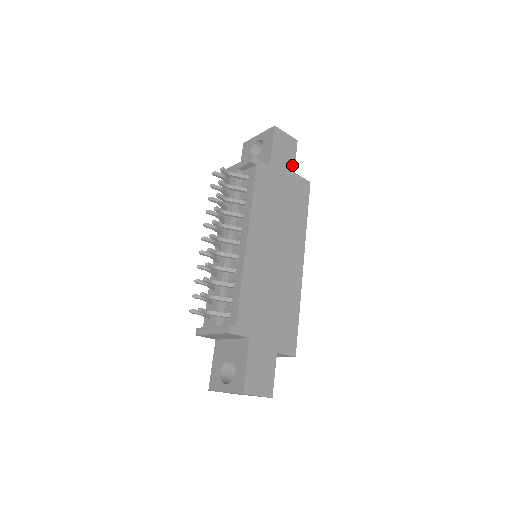
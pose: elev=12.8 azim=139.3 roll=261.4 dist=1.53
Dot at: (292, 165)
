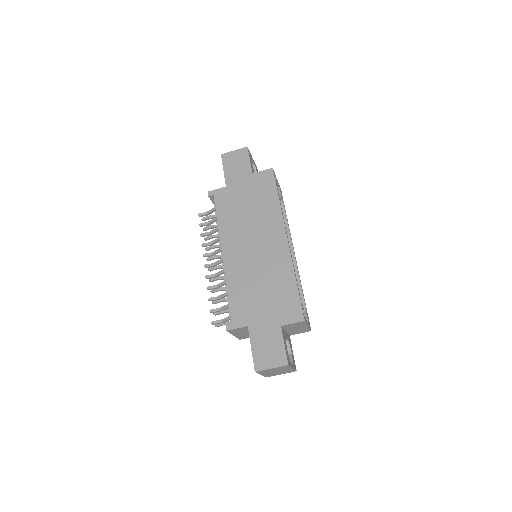
Dot at: (248, 169)
